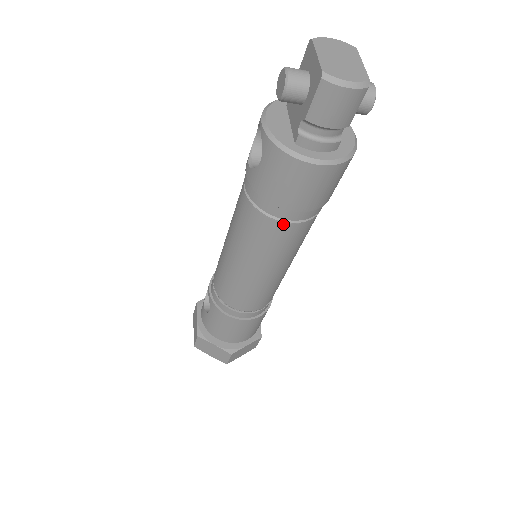
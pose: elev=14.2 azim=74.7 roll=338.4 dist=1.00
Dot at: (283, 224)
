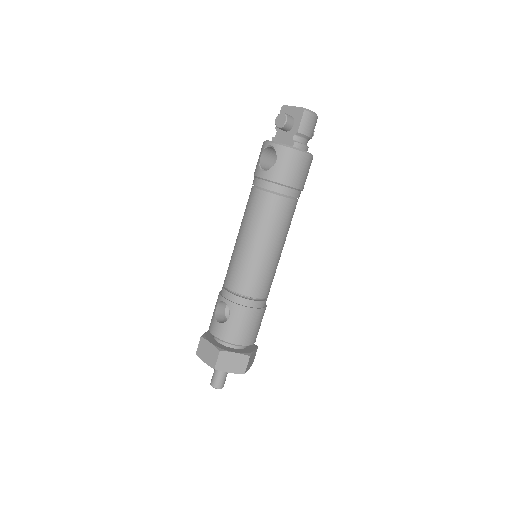
Dot at: (289, 201)
